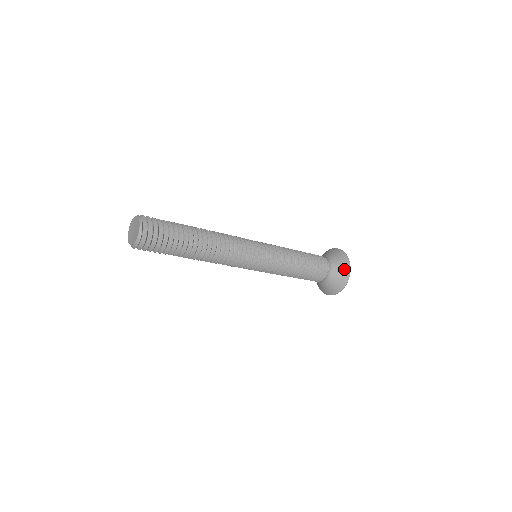
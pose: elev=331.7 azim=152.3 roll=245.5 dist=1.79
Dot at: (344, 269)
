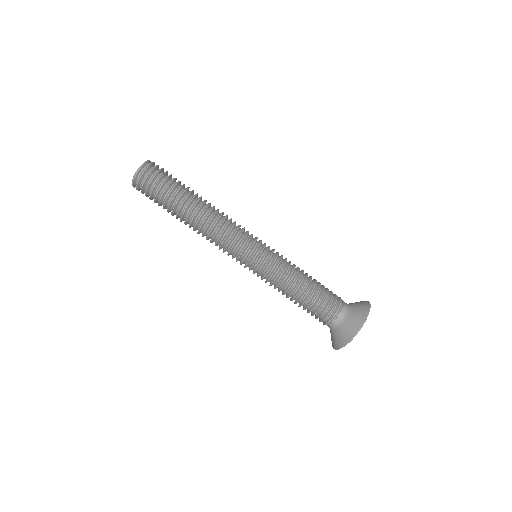
Dot at: (353, 326)
